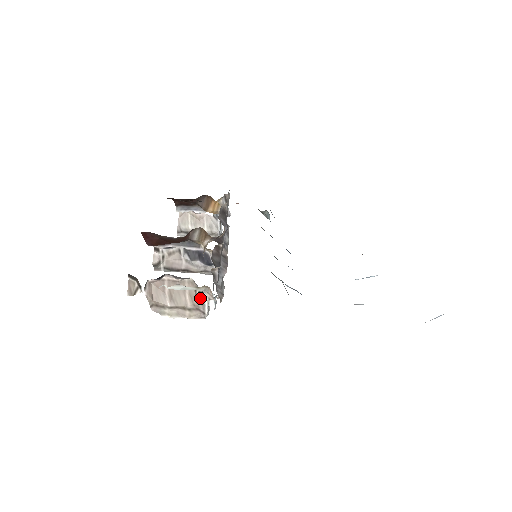
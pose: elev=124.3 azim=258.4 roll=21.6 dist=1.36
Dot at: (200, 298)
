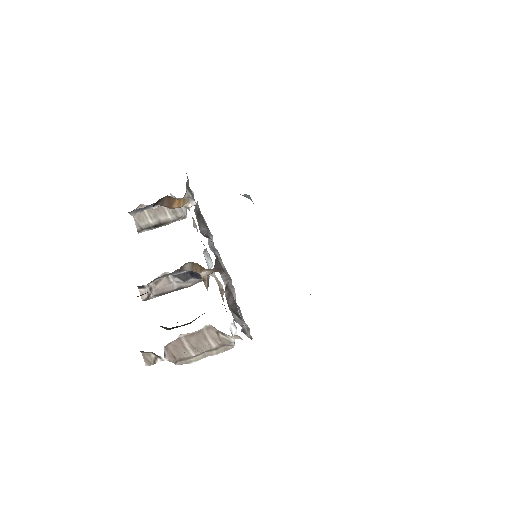
Dot at: (225, 338)
